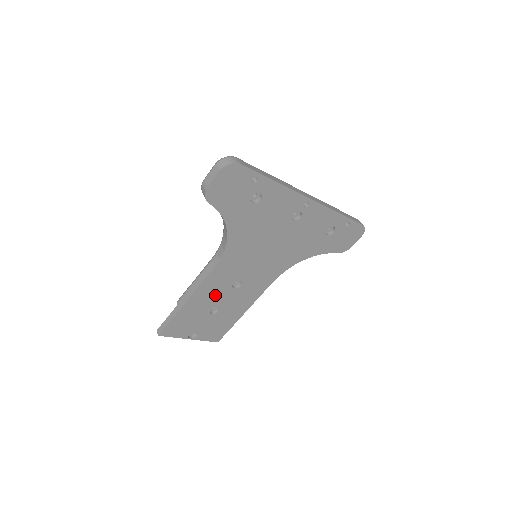
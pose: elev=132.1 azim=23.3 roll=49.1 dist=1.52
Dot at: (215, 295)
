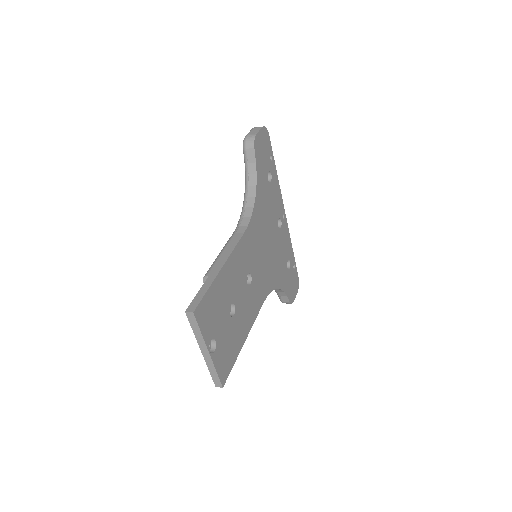
Dot at: (237, 280)
